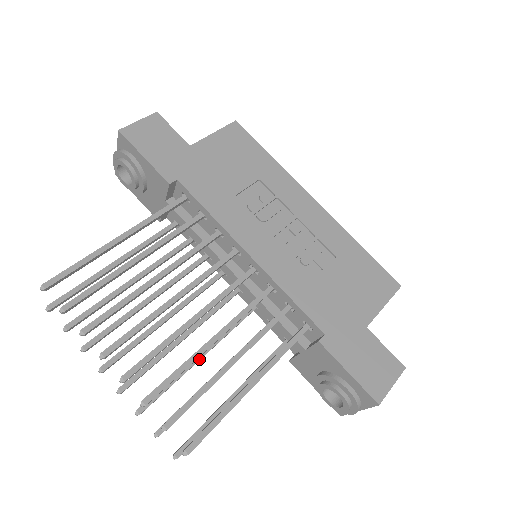
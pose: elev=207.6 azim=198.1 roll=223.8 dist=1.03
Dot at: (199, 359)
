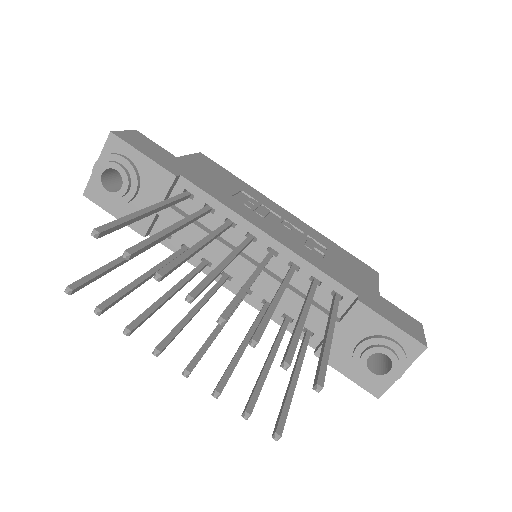
Dot at: (247, 343)
